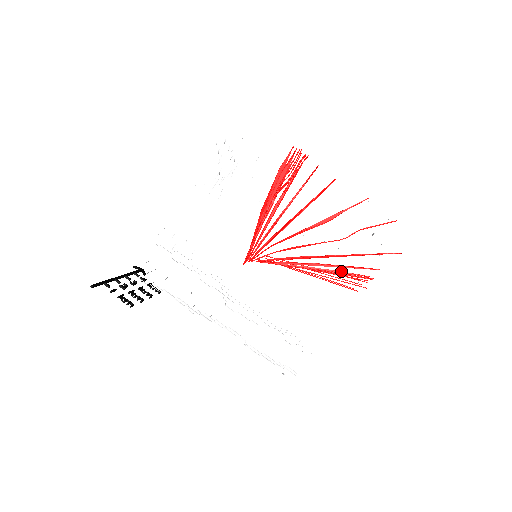
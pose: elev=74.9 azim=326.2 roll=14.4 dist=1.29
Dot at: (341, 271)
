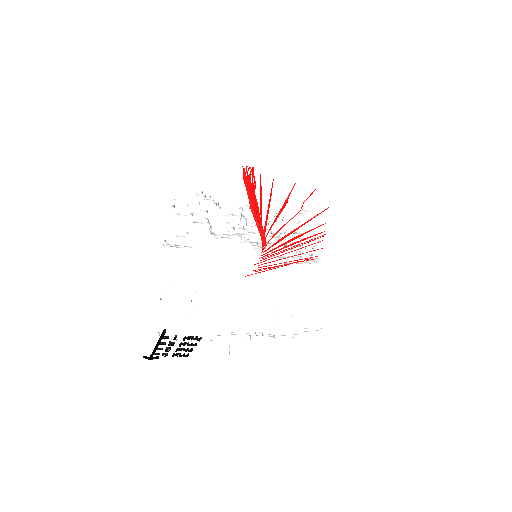
Dot at: (309, 237)
